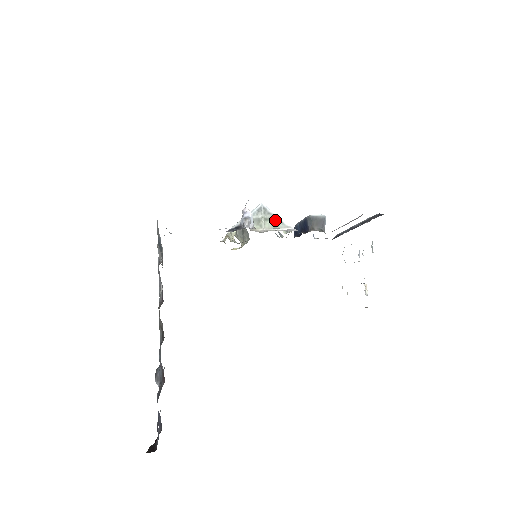
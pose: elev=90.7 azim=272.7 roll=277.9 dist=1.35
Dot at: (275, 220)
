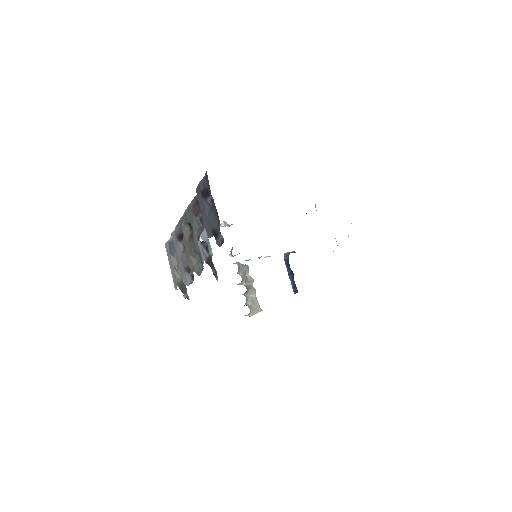
Dot at: (259, 257)
